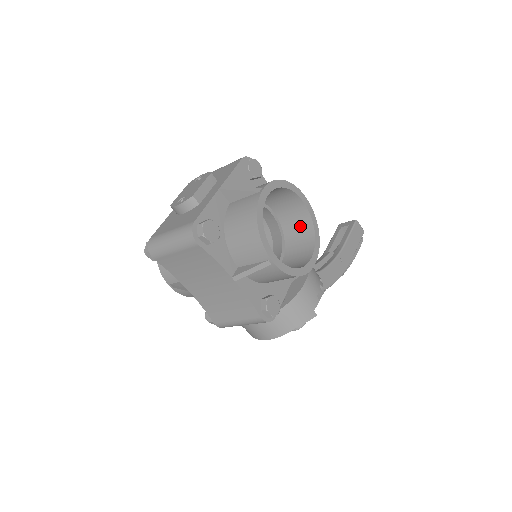
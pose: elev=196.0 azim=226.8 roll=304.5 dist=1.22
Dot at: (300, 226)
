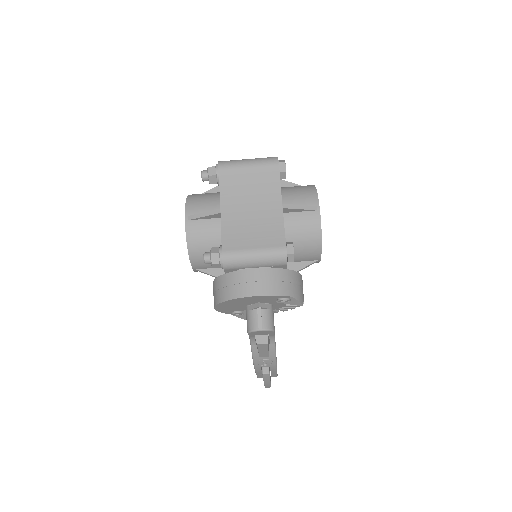
Dot at: occluded
